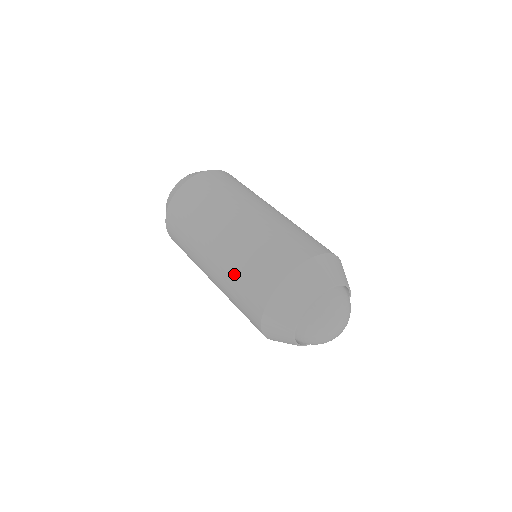
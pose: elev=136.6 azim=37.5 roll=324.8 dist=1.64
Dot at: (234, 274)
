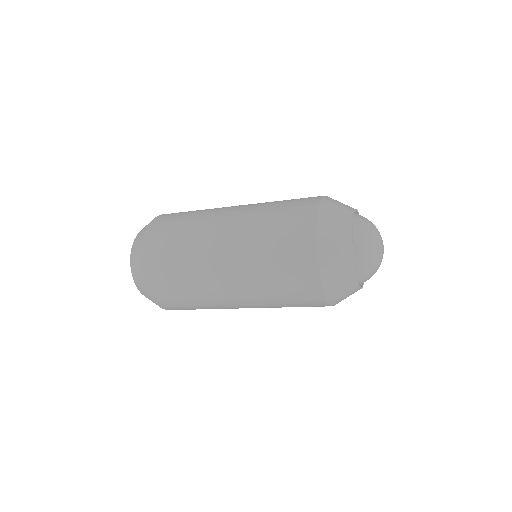
Dot at: (264, 267)
